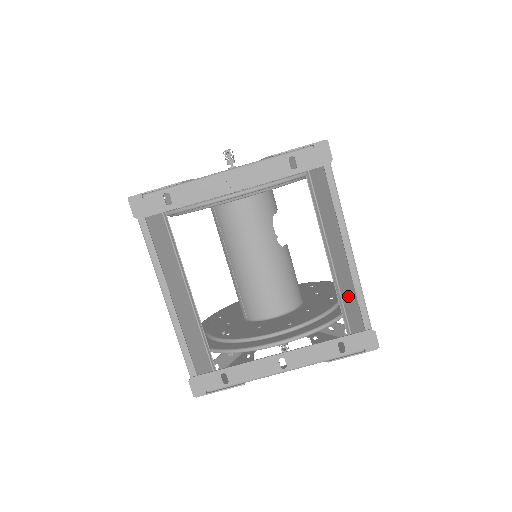
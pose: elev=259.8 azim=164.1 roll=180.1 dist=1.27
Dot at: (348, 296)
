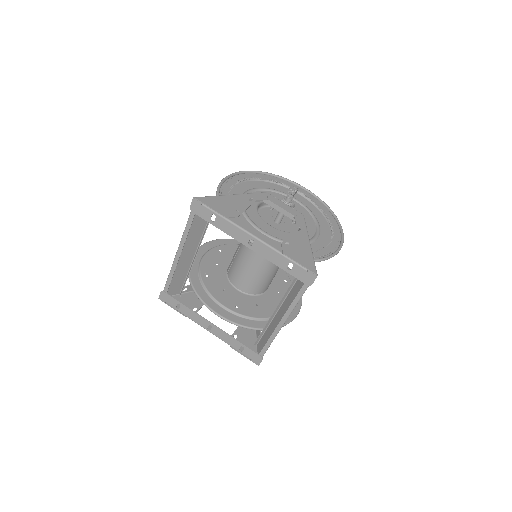
Dot at: (269, 332)
